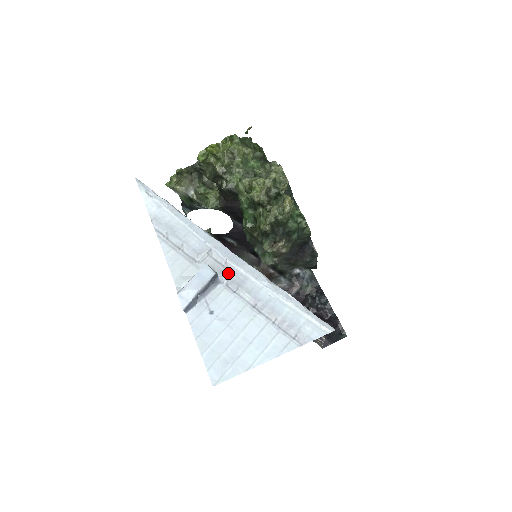
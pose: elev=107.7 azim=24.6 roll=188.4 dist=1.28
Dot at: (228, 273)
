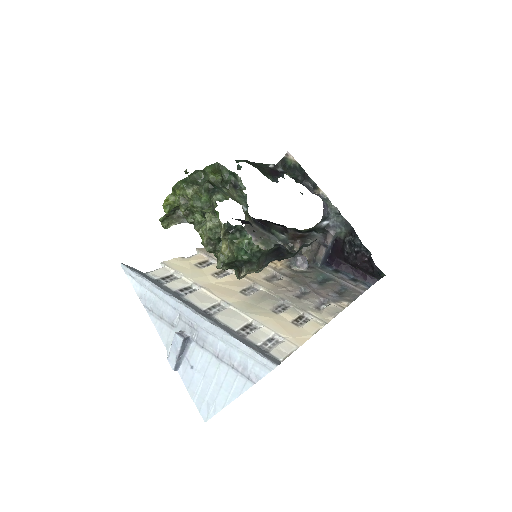
Dot at: (195, 332)
